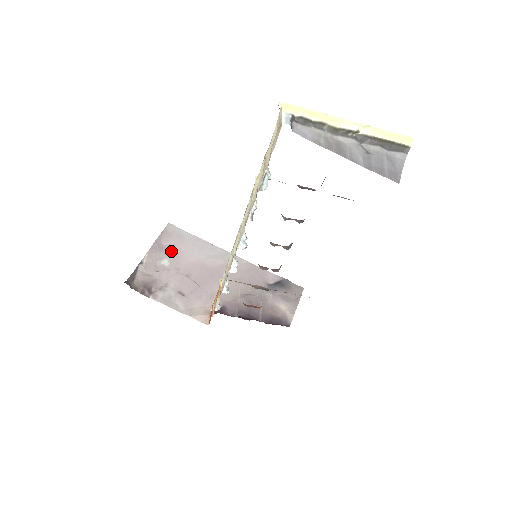
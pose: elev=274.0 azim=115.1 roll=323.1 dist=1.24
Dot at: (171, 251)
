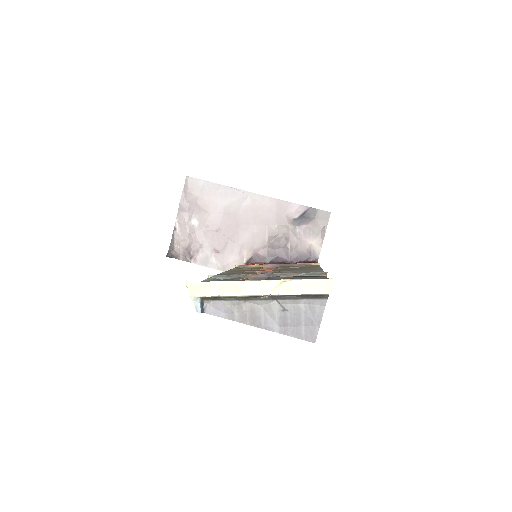
Dot at: (197, 208)
